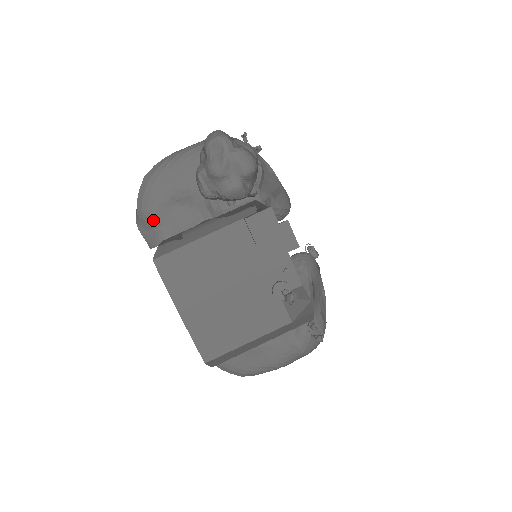
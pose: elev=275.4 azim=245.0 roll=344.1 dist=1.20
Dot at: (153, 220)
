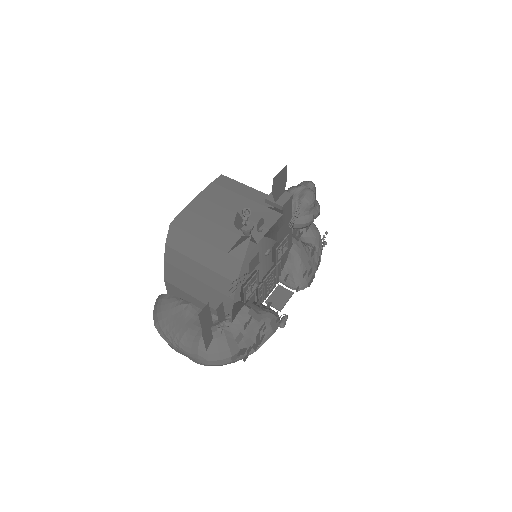
Dot at: occluded
